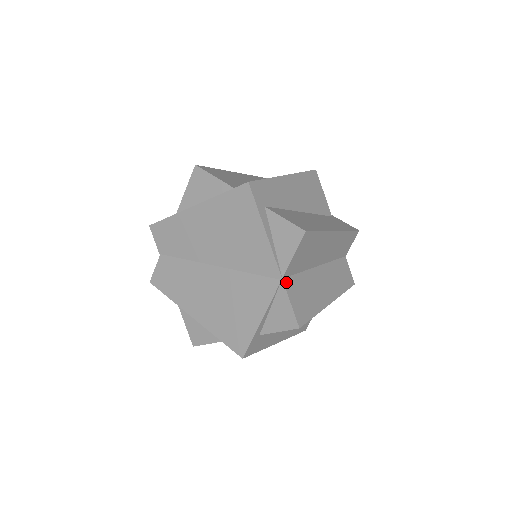
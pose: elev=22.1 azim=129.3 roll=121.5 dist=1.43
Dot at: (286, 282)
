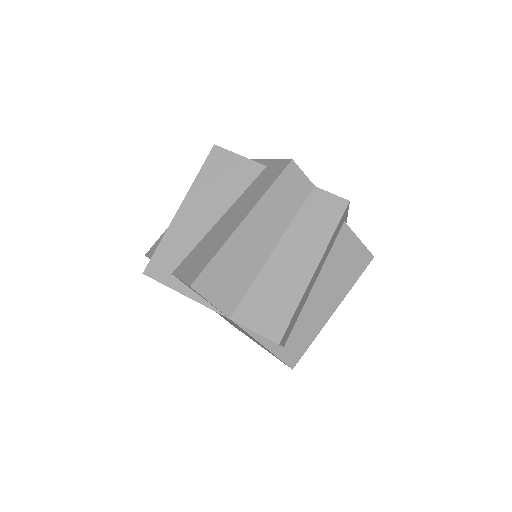
Dot at: (236, 317)
